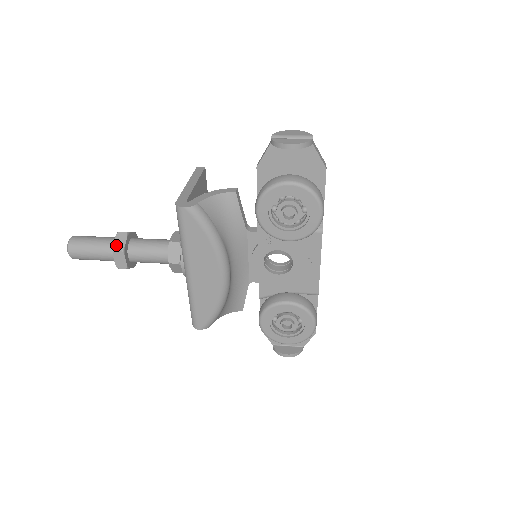
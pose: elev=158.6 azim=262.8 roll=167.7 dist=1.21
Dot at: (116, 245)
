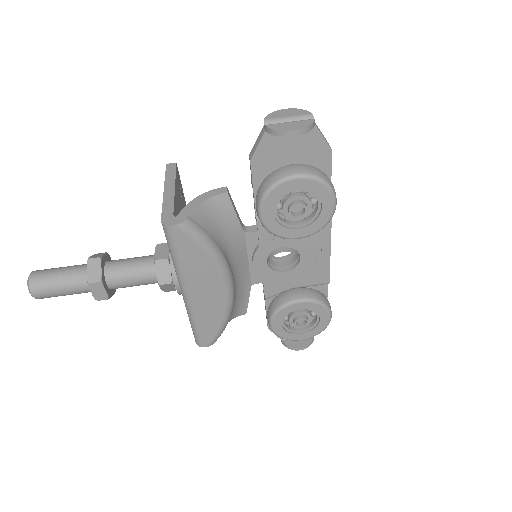
Dot at: (90, 276)
